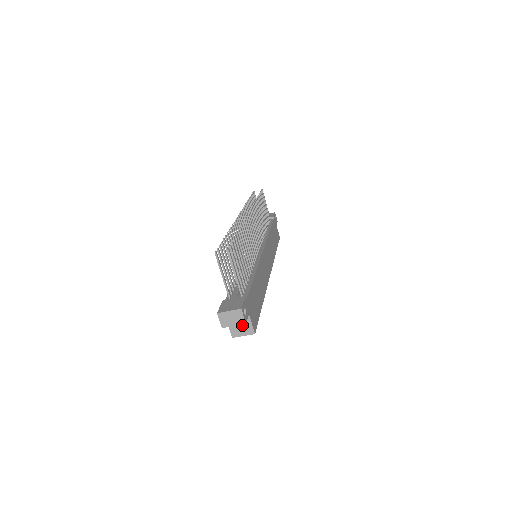
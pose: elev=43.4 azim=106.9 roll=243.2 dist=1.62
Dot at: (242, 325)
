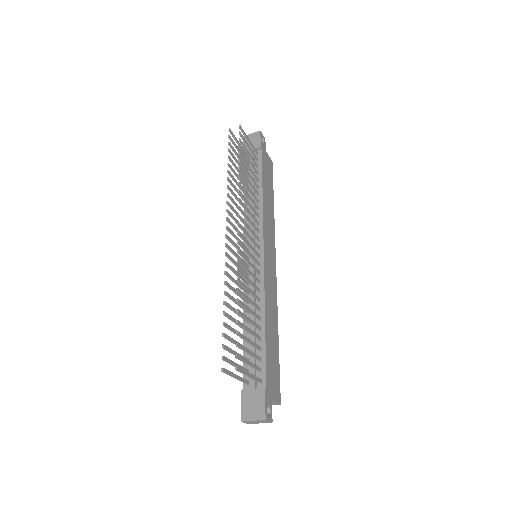
Dot at: occluded
